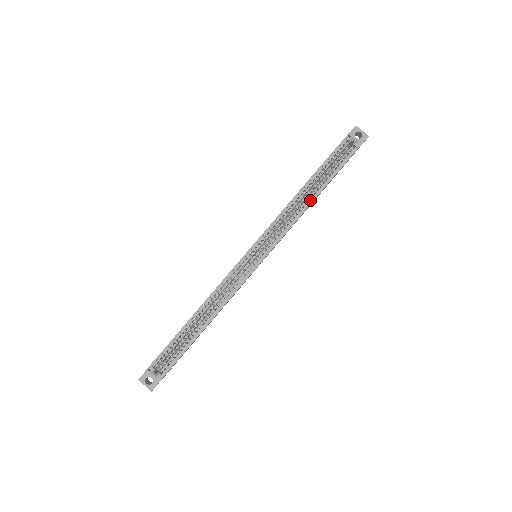
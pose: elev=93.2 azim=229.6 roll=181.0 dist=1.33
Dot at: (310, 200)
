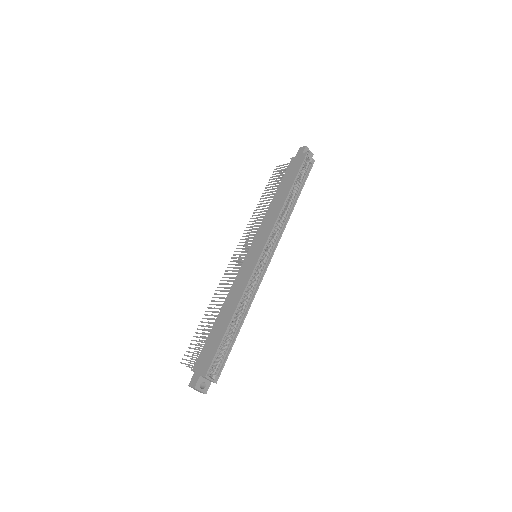
Dot at: (291, 207)
